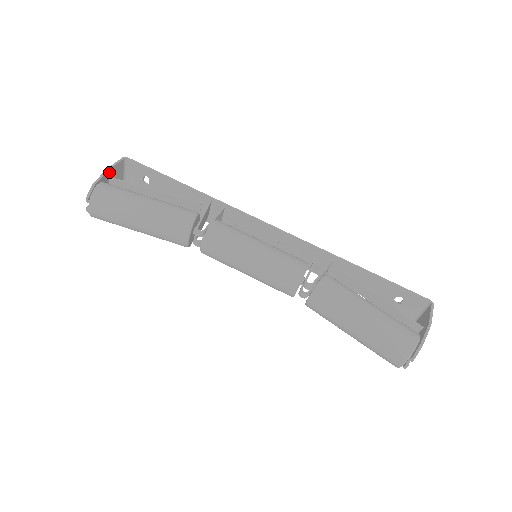
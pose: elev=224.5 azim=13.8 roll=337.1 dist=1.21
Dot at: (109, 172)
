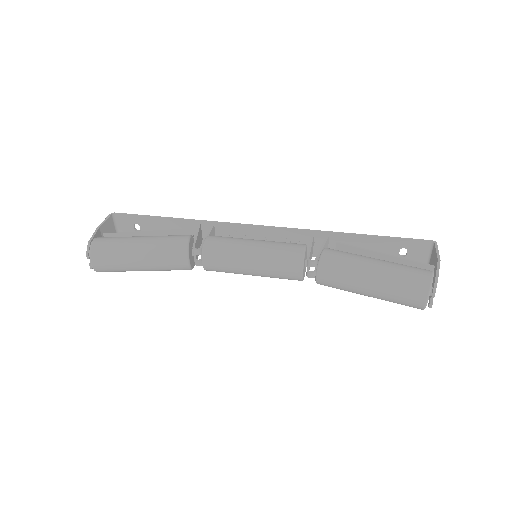
Dot at: (101, 229)
